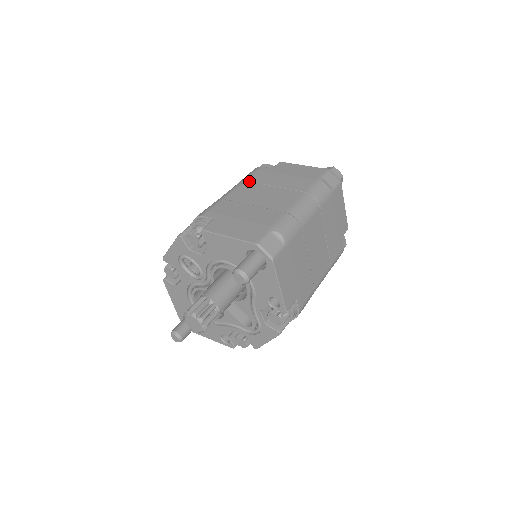
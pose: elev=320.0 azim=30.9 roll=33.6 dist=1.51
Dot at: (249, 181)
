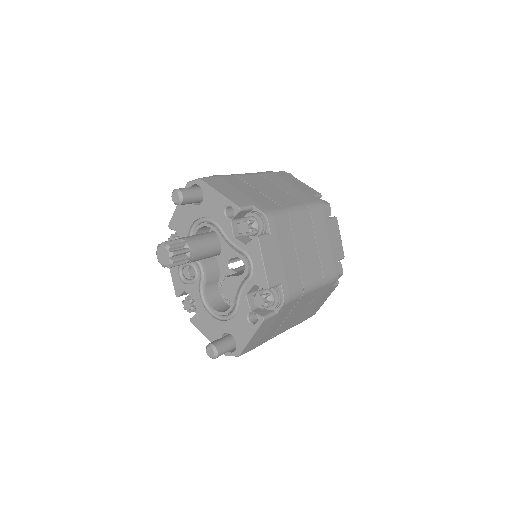
Dot at: occluded
